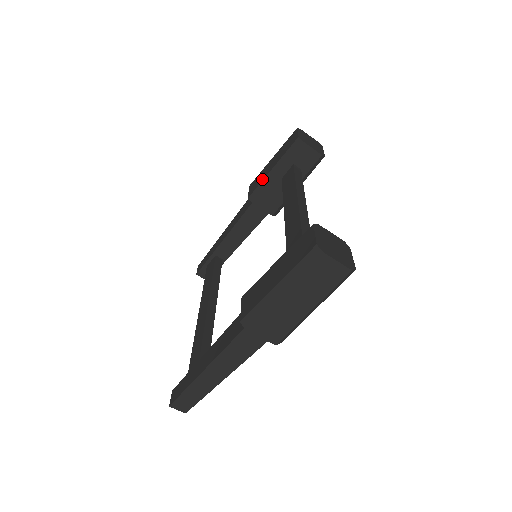
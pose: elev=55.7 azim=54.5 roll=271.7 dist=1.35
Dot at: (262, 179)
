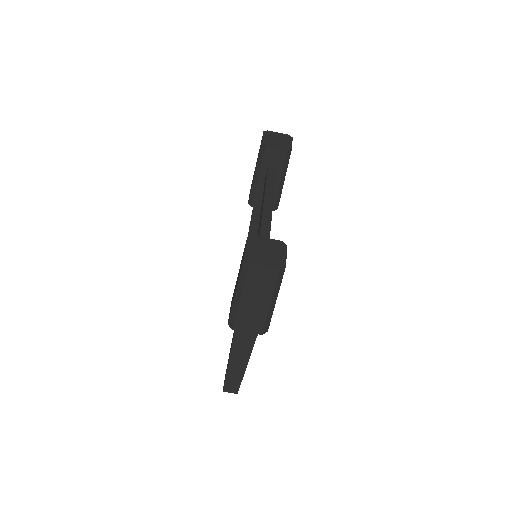
Dot at: occluded
